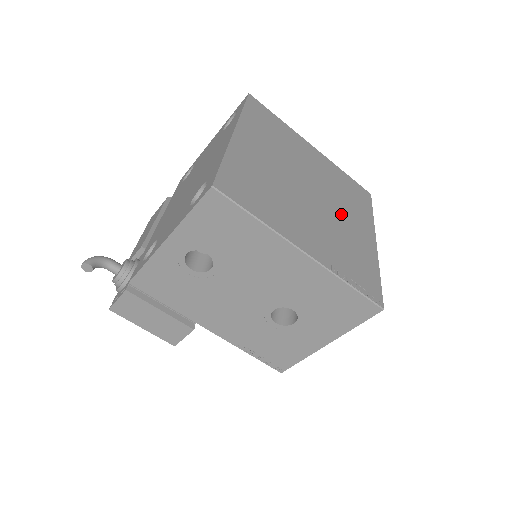
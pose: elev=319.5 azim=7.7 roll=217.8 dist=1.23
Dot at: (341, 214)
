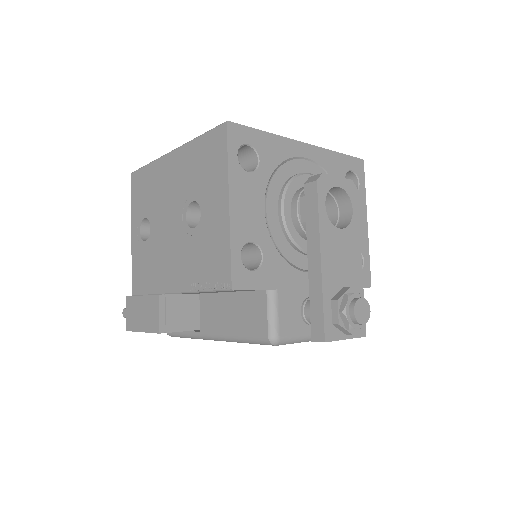
Dot at: occluded
